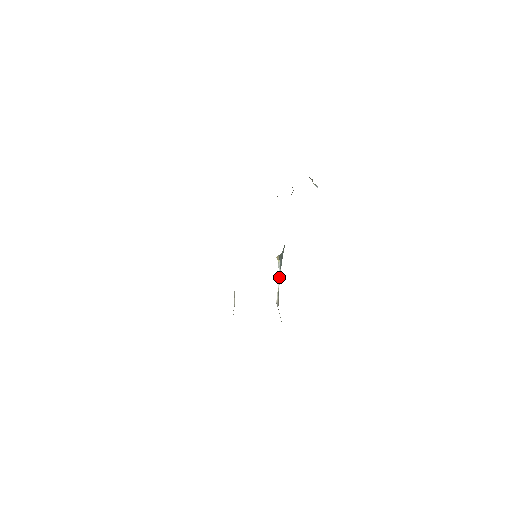
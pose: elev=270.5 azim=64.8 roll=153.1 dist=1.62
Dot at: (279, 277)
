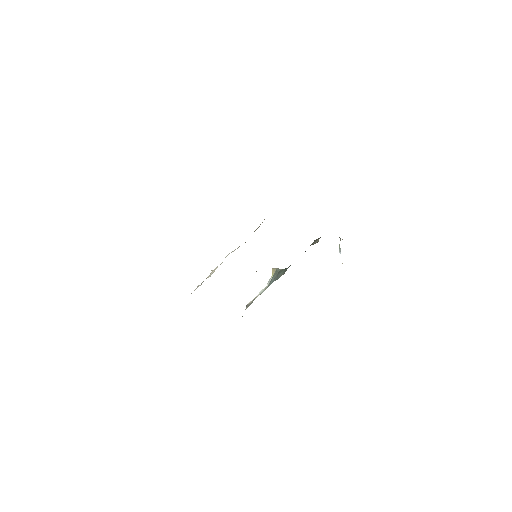
Dot at: (263, 290)
